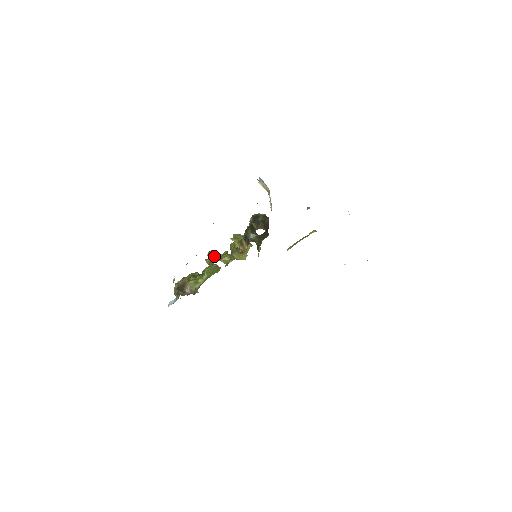
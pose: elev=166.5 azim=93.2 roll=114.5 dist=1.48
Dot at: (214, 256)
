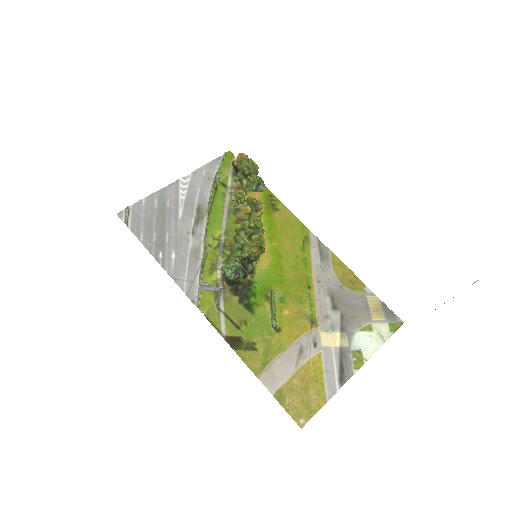
Dot at: (238, 204)
